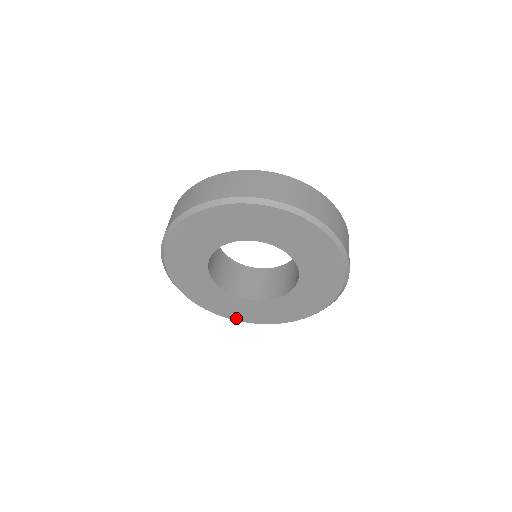
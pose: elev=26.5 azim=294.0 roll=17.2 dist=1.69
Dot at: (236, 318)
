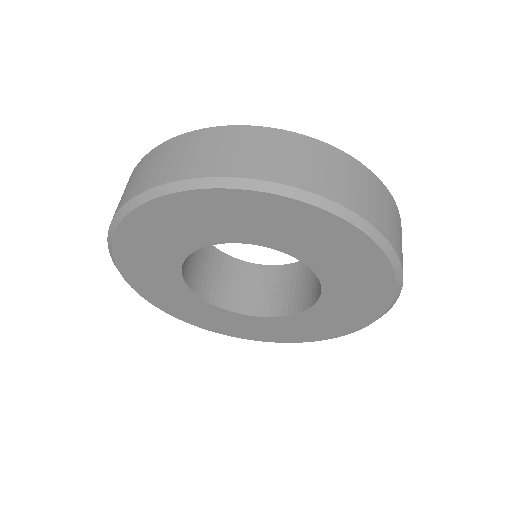
Dot at: (270, 339)
